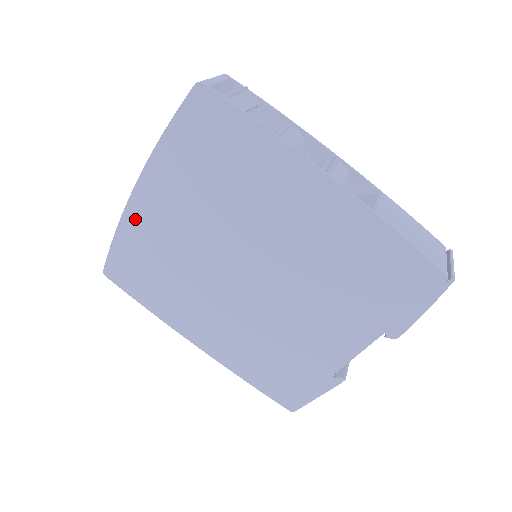
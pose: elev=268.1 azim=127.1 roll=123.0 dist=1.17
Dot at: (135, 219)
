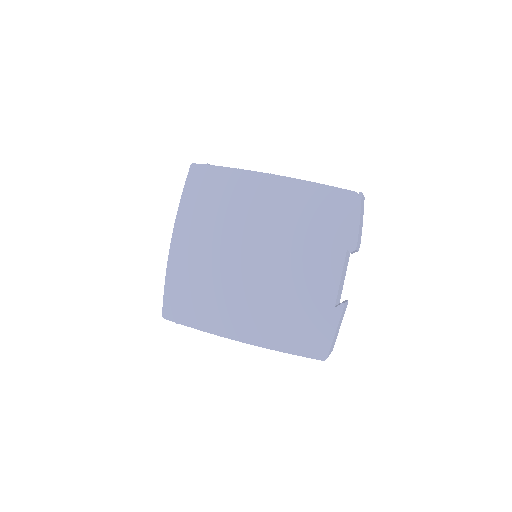
Dot at: (176, 262)
